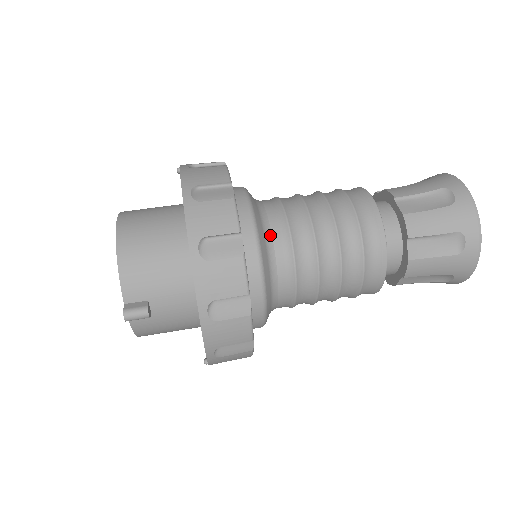
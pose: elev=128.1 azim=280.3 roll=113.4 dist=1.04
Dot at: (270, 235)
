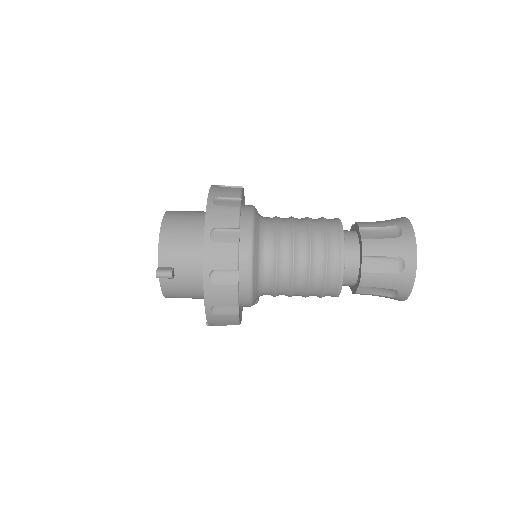
Dot at: (263, 238)
